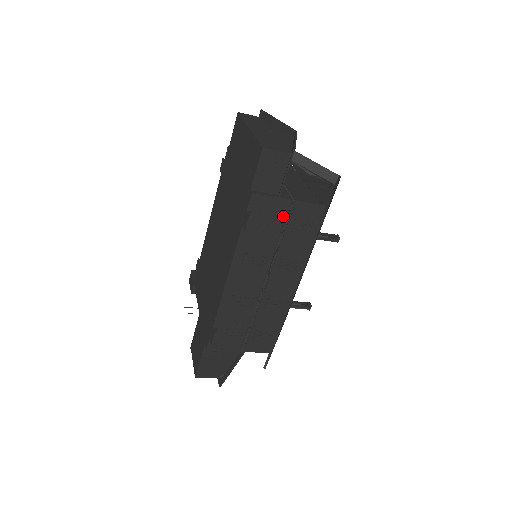
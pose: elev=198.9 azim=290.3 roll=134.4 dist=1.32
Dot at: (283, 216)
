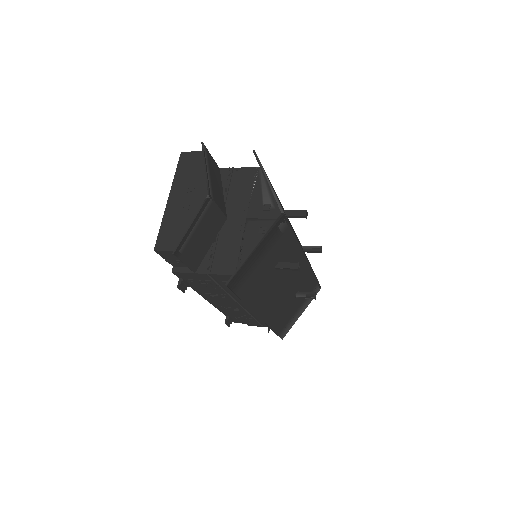
Dot at: (210, 280)
